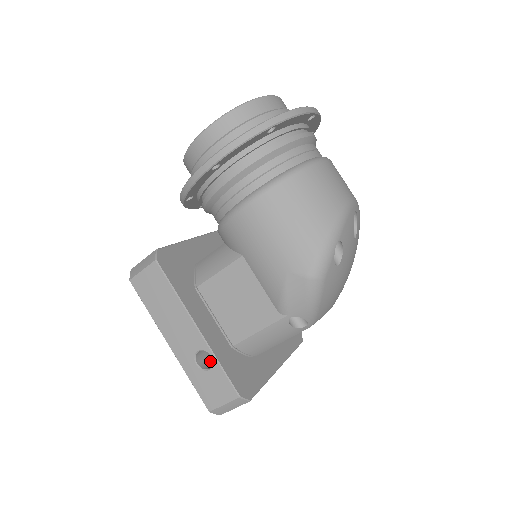
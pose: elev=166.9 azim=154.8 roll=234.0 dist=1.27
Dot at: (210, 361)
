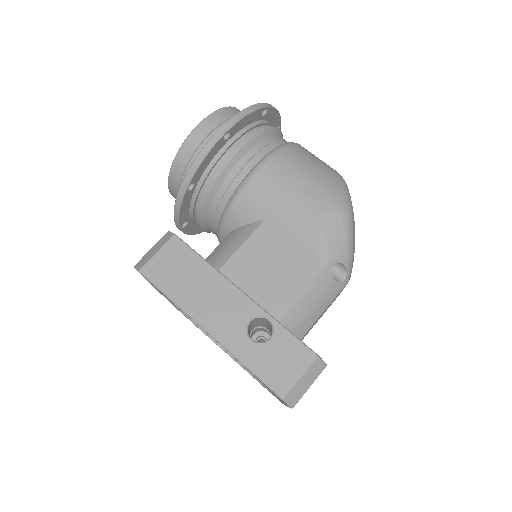
Dot at: occluded
